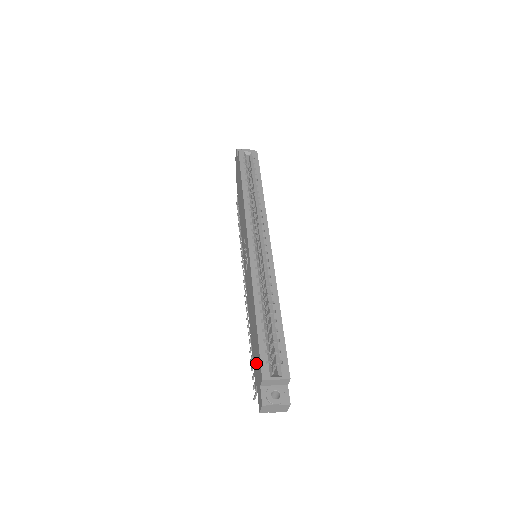
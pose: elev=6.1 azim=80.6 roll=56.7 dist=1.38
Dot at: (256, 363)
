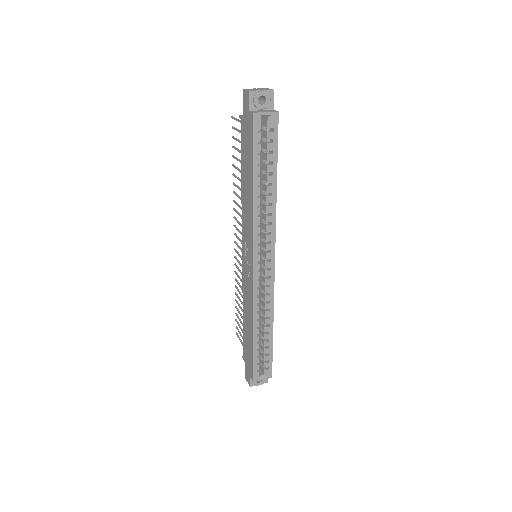
Dot at: (247, 357)
